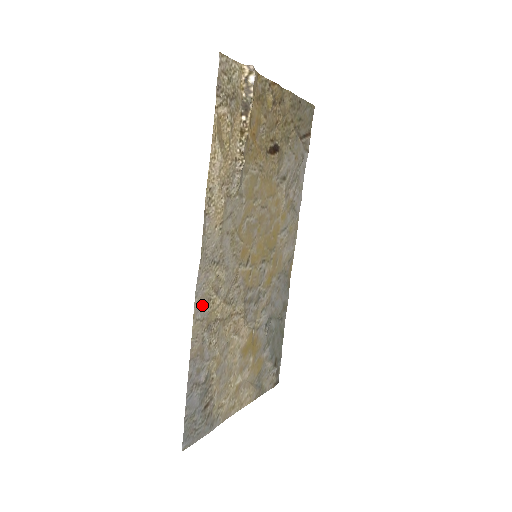
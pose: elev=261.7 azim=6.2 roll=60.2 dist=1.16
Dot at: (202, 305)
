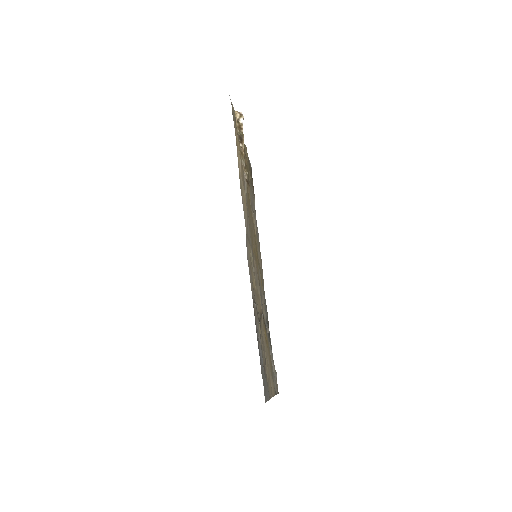
Dot at: (250, 270)
